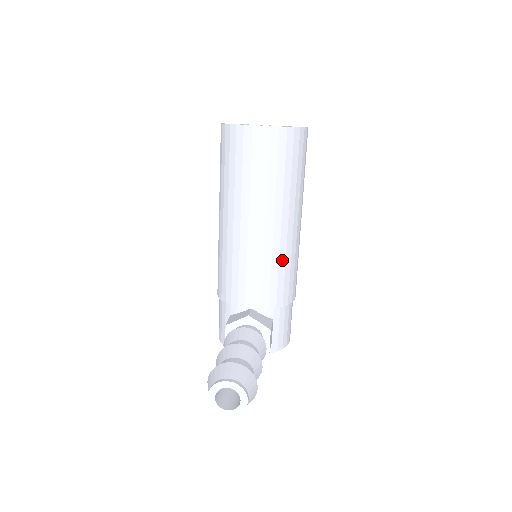
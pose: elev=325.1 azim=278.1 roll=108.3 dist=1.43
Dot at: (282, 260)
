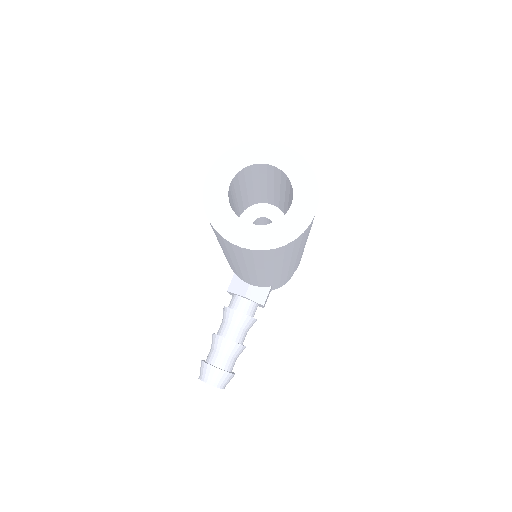
Dot at: (277, 277)
